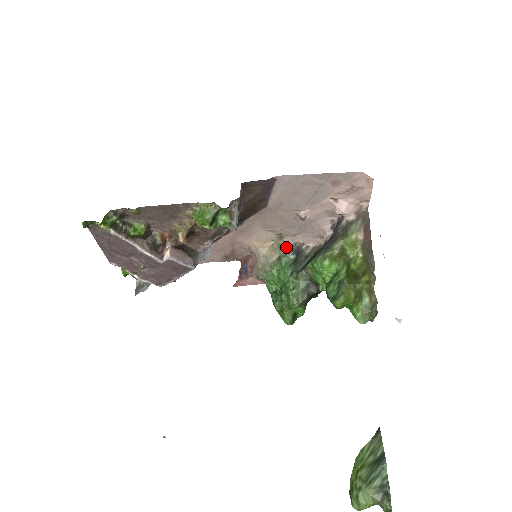
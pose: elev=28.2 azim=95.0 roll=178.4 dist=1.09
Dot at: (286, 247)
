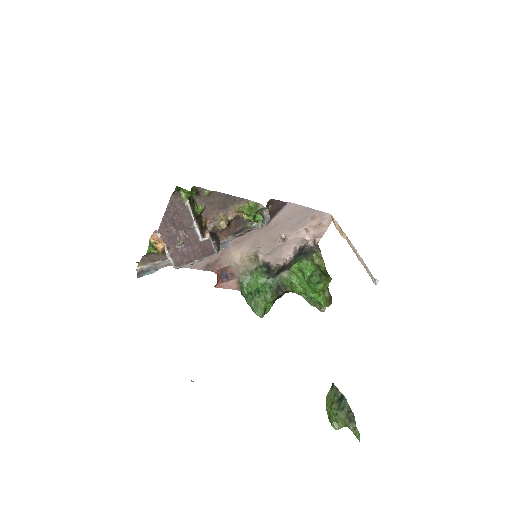
Dot at: (260, 262)
